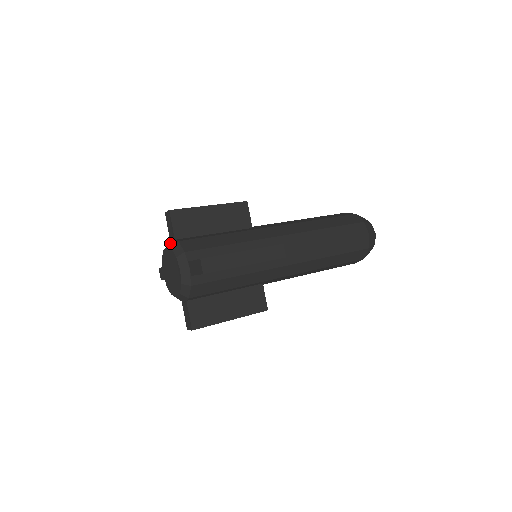
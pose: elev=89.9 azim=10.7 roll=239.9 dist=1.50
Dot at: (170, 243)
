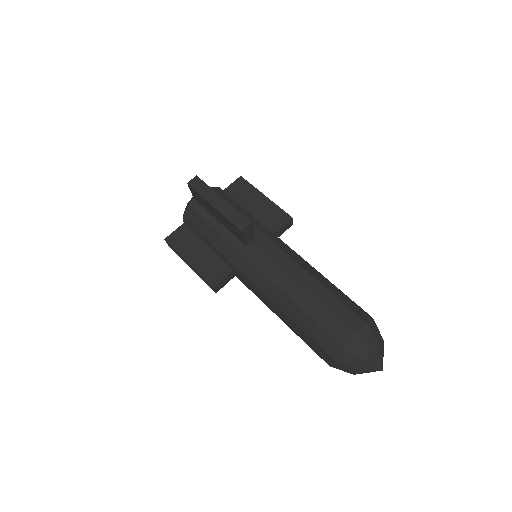
Dot at: occluded
